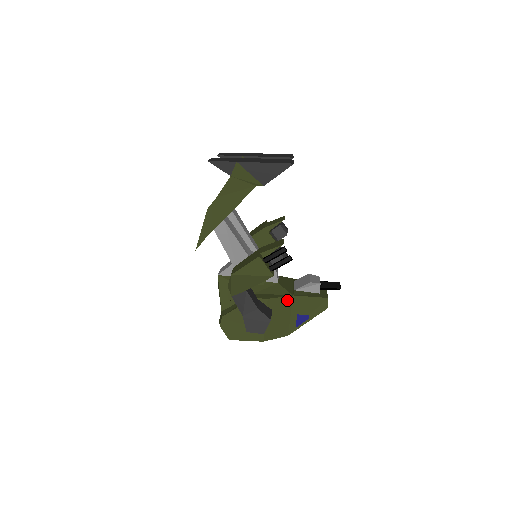
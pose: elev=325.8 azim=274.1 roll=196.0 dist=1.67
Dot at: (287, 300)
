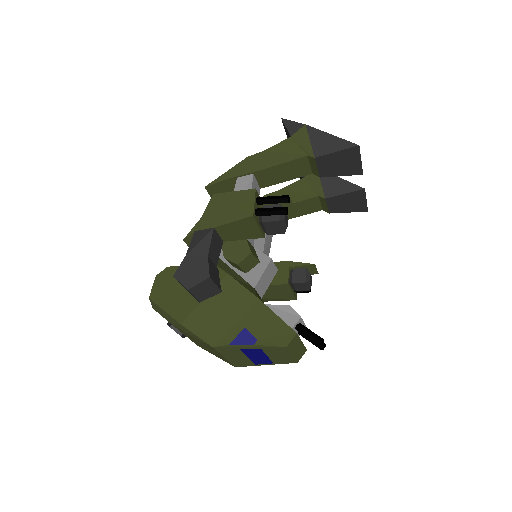
Dot at: (247, 297)
